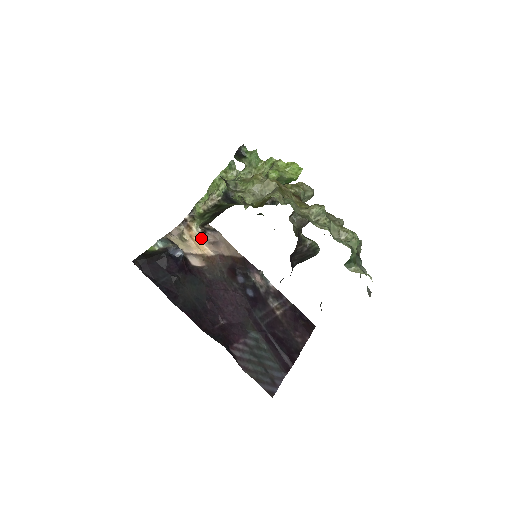
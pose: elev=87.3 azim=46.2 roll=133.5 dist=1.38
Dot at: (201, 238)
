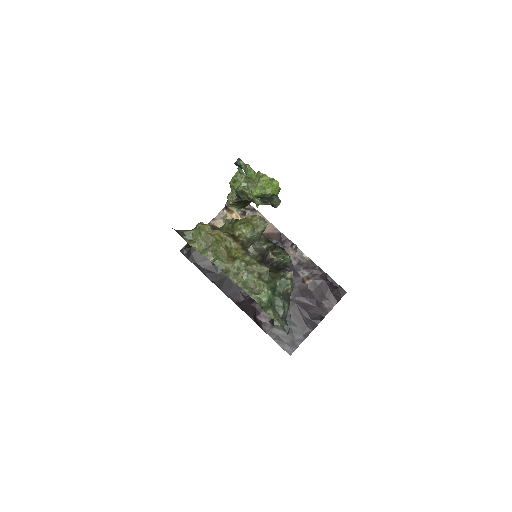
Dot at: occluded
